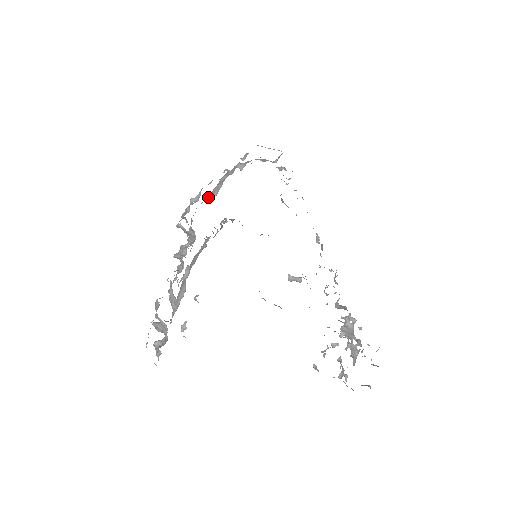
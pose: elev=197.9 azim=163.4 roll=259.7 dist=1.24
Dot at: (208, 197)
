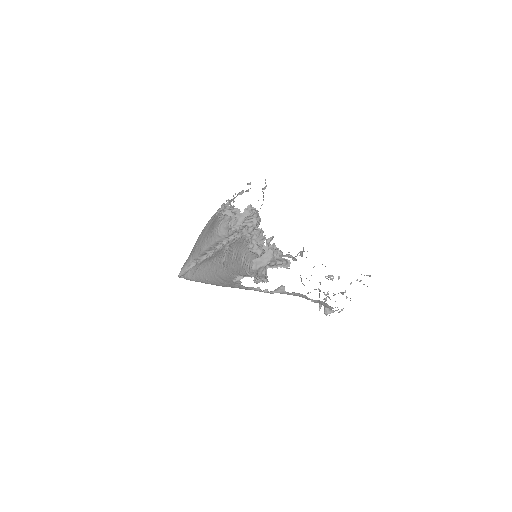
Dot at: occluded
